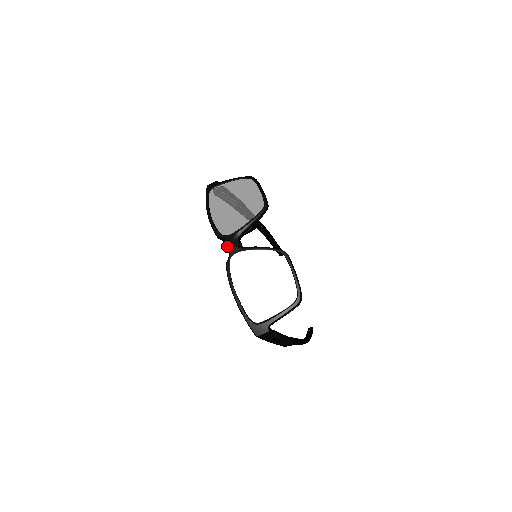
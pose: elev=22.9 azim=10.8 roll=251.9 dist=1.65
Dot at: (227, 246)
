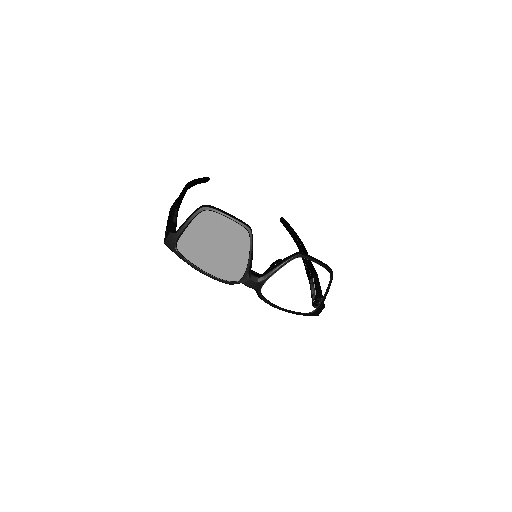
Dot at: (250, 287)
